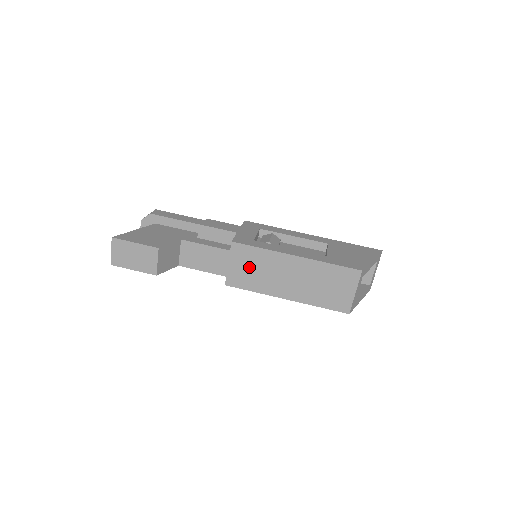
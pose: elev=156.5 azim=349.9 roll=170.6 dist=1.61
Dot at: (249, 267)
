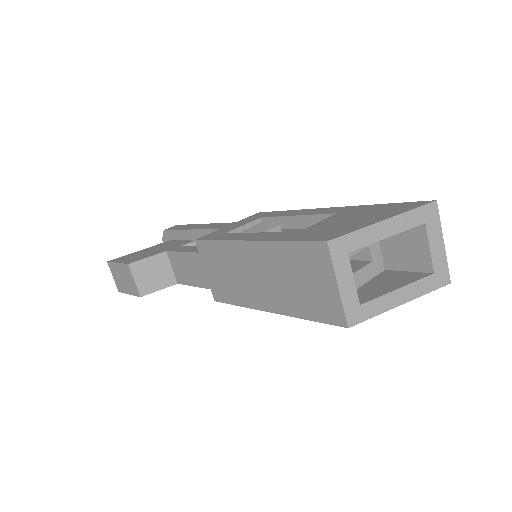
Dot at: (220, 271)
